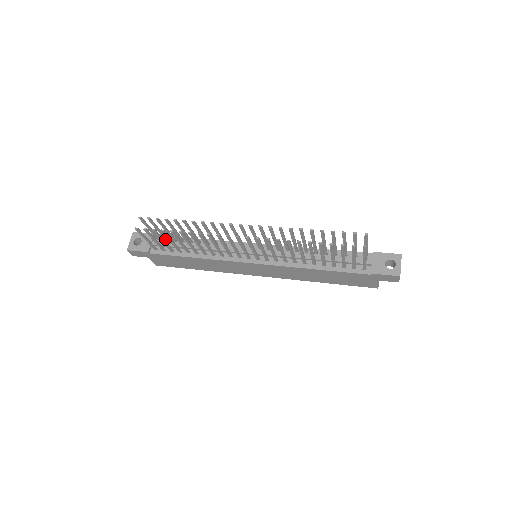
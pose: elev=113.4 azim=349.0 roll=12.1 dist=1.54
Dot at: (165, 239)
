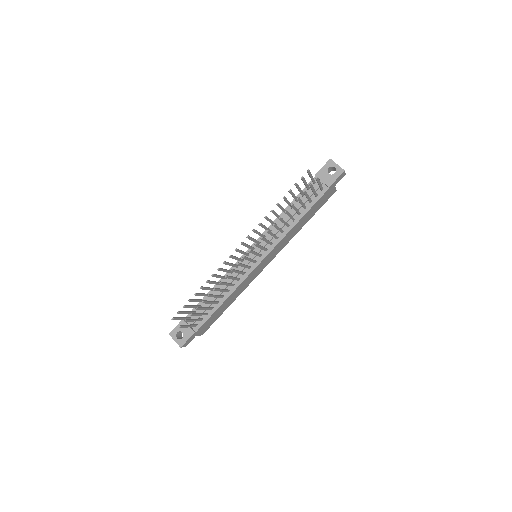
Dot at: occluded
